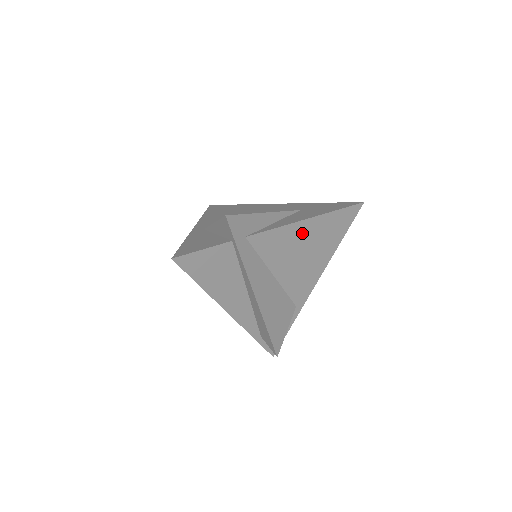
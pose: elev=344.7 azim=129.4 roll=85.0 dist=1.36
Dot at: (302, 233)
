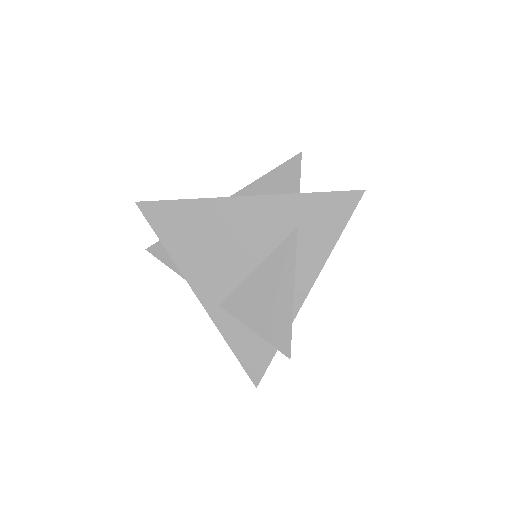
Dot at: occluded
